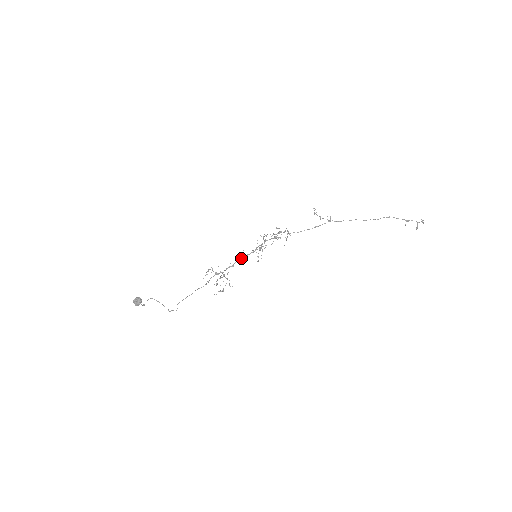
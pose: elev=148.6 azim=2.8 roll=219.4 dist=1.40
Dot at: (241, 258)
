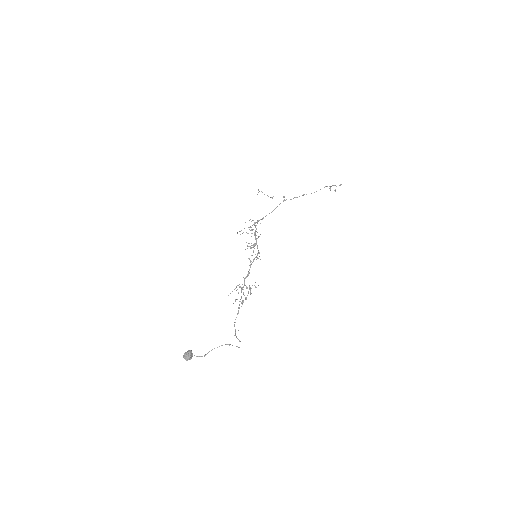
Dot at: (251, 264)
